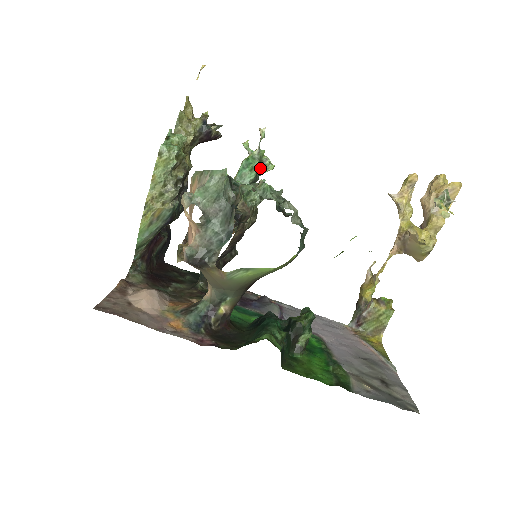
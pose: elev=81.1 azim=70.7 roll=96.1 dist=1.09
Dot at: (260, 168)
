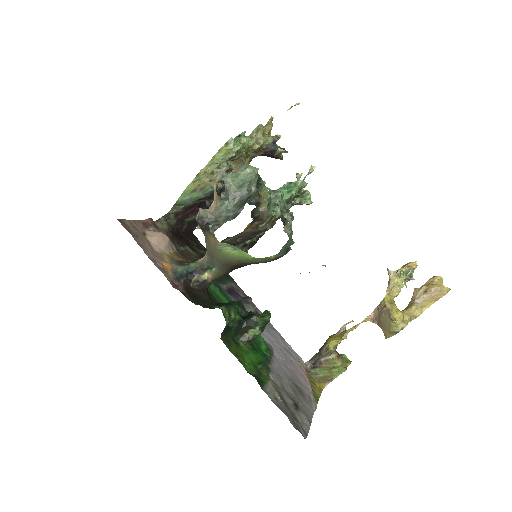
Dot at: (296, 194)
